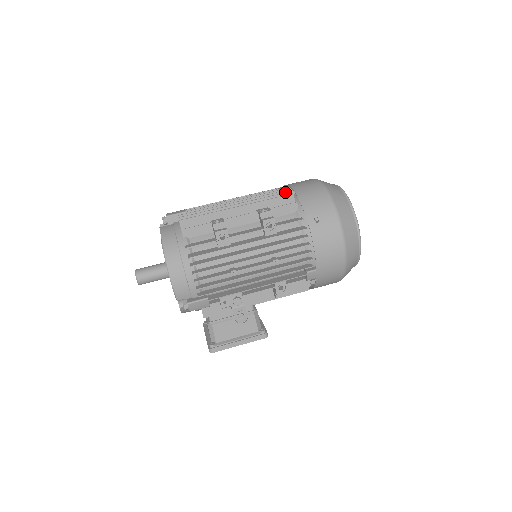
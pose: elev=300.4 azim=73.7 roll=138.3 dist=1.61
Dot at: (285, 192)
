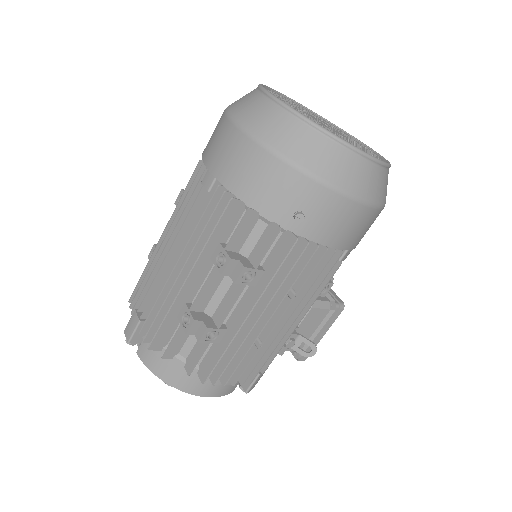
Dot at: occluded
